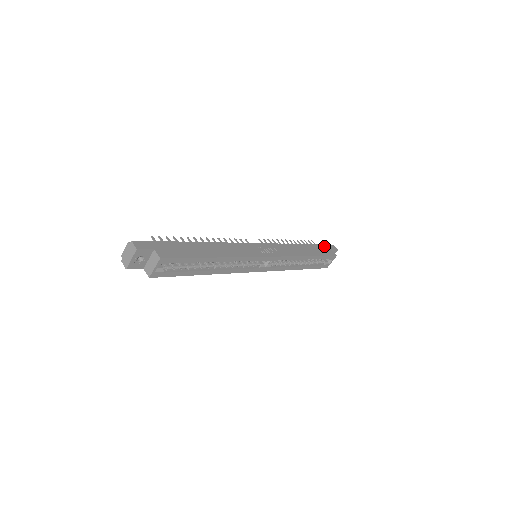
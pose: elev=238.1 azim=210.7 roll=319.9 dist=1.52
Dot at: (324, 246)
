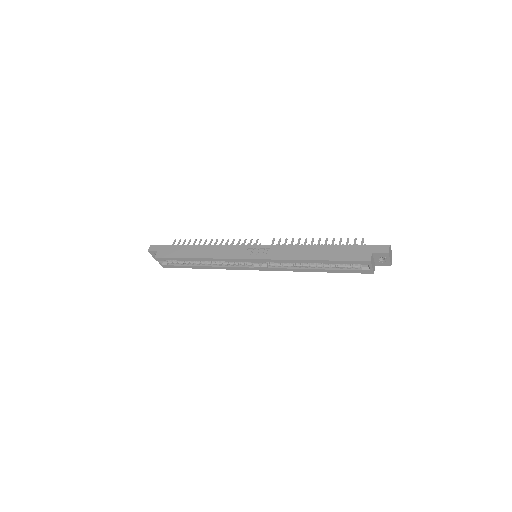
Dot at: (363, 247)
